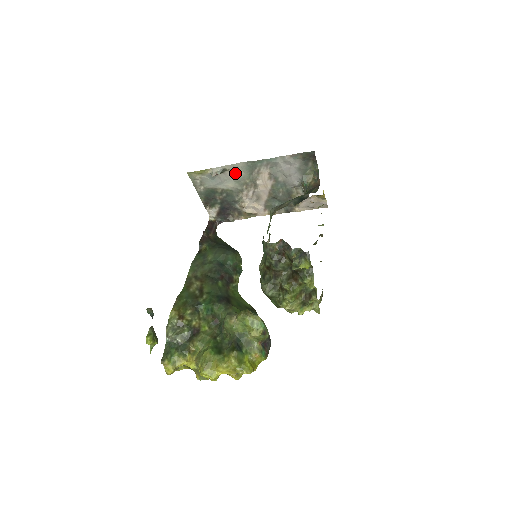
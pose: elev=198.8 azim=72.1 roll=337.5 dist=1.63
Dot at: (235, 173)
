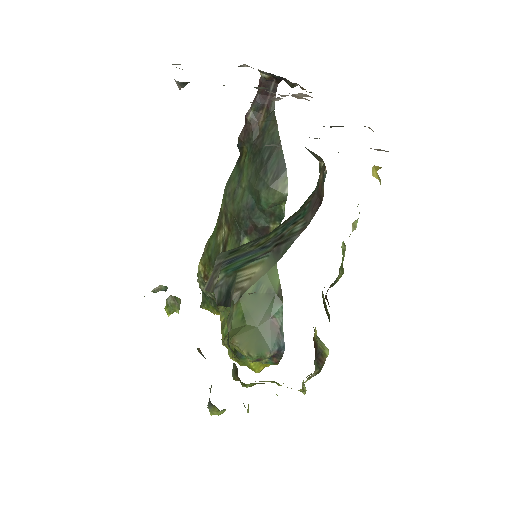
Dot at: occluded
